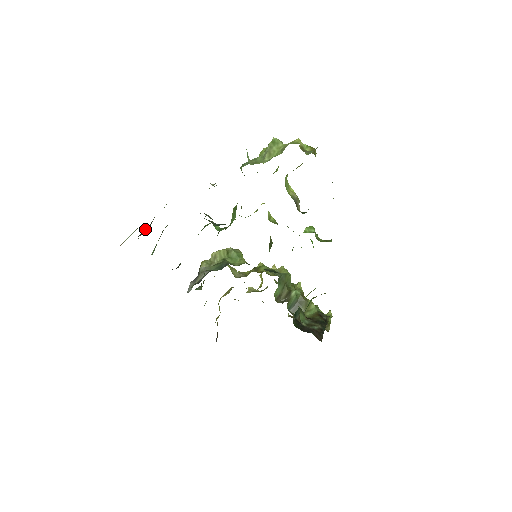
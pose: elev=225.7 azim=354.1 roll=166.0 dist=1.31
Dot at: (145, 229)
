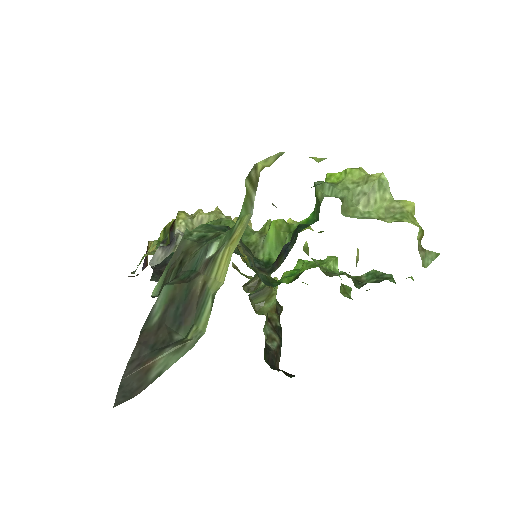
Dot at: (177, 302)
